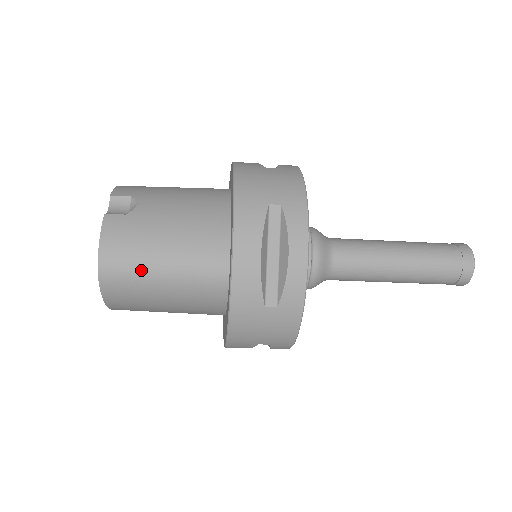
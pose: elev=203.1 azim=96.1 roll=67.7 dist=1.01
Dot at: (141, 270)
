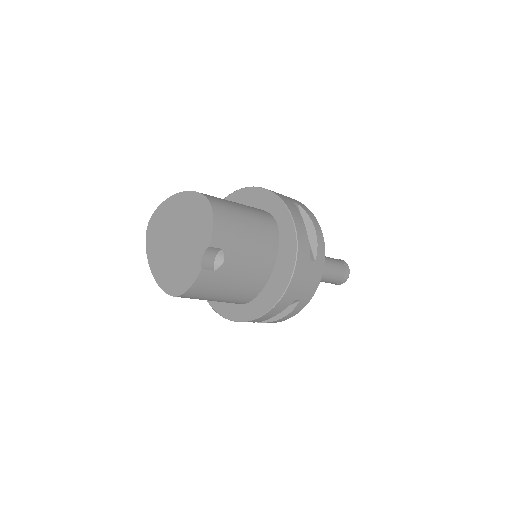
Dot at: (201, 299)
